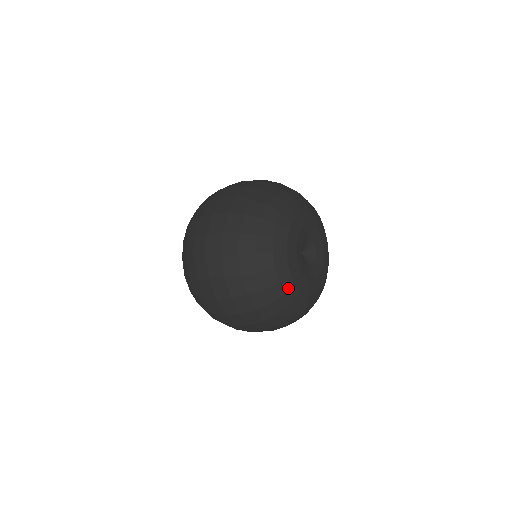
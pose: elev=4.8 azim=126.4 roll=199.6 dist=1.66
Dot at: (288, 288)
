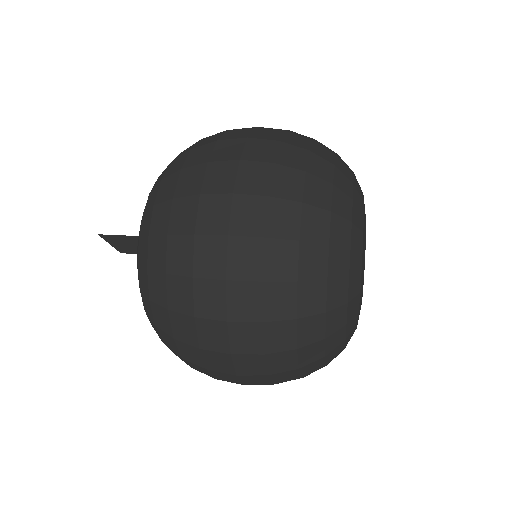
Dot at: occluded
